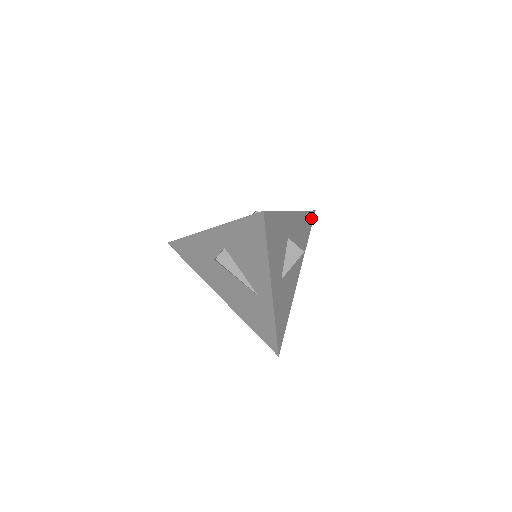
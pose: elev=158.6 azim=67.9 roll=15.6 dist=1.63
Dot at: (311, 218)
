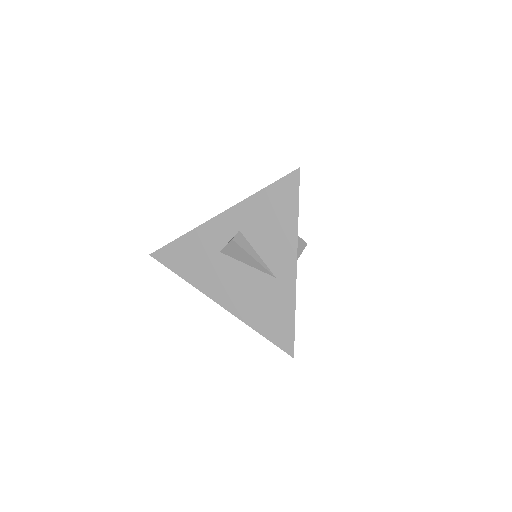
Dot at: occluded
